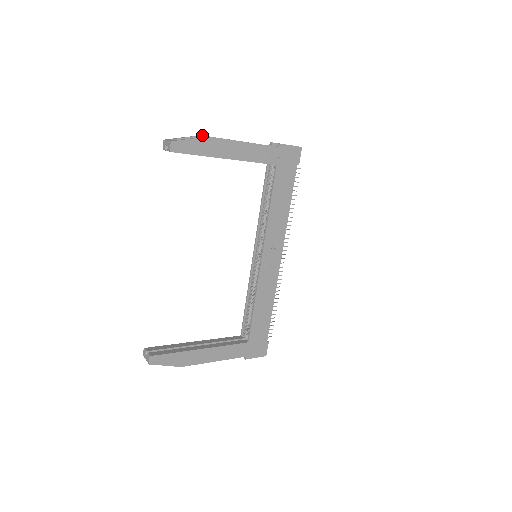
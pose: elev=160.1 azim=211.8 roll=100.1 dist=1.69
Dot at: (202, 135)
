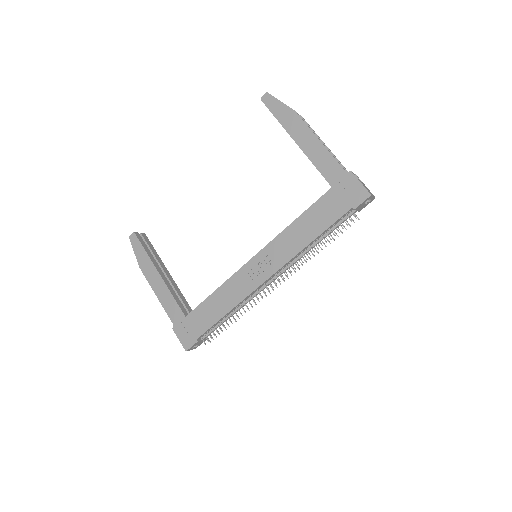
Dot at: occluded
